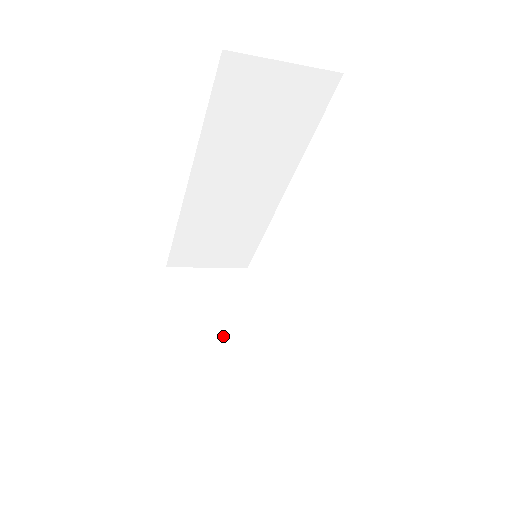
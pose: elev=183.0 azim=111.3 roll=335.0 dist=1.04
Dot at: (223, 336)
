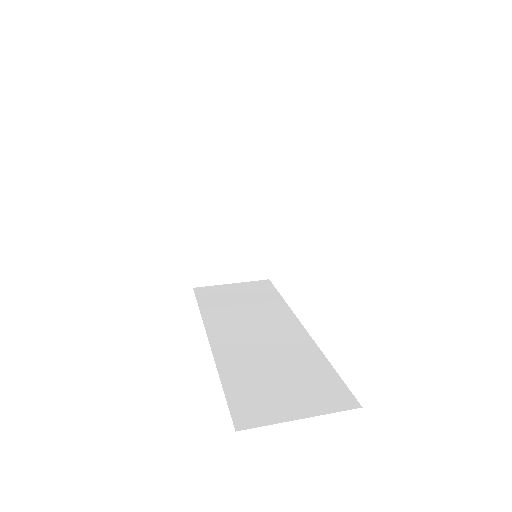
Dot at: (232, 228)
